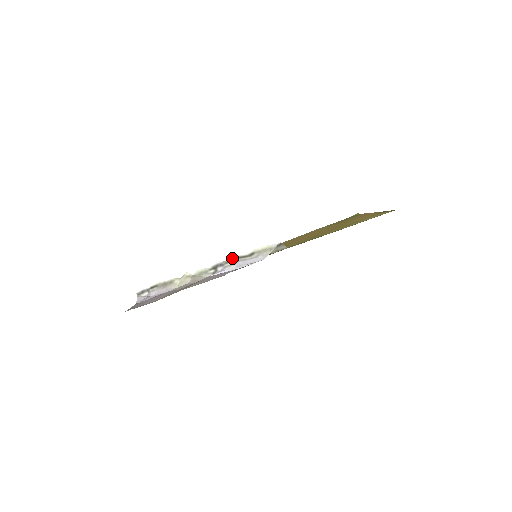
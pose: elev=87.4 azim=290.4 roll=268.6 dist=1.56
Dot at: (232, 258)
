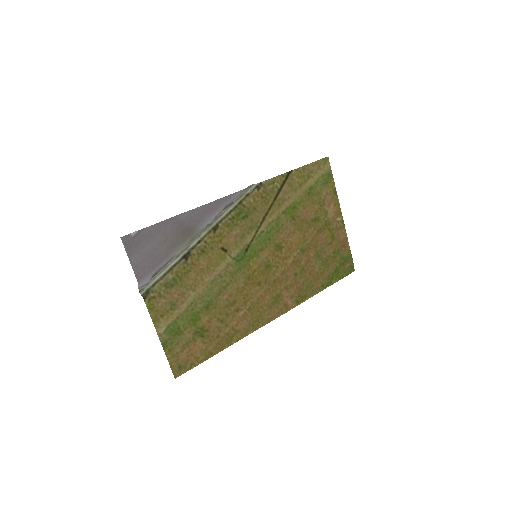
Dot at: (220, 214)
